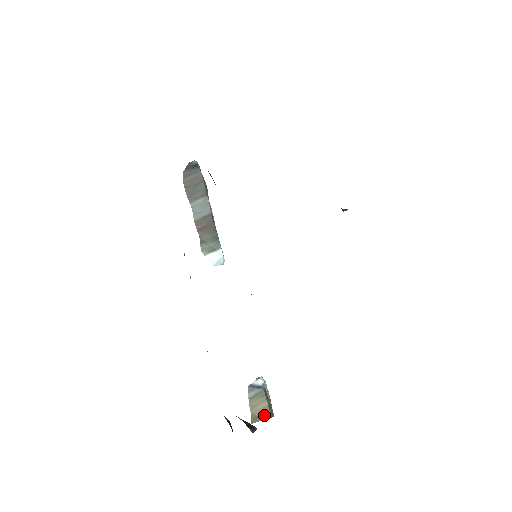
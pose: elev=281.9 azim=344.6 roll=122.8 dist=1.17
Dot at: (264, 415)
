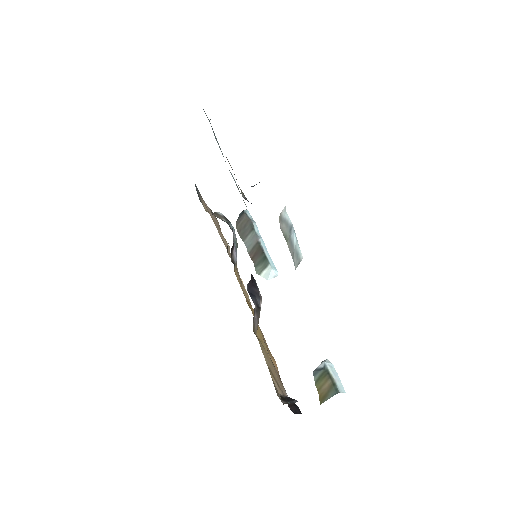
Dot at: (329, 393)
